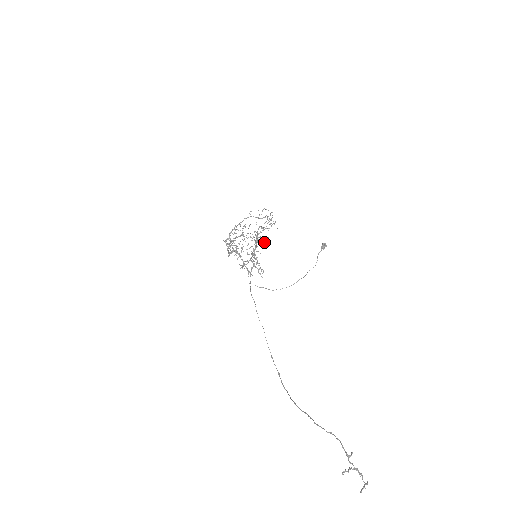
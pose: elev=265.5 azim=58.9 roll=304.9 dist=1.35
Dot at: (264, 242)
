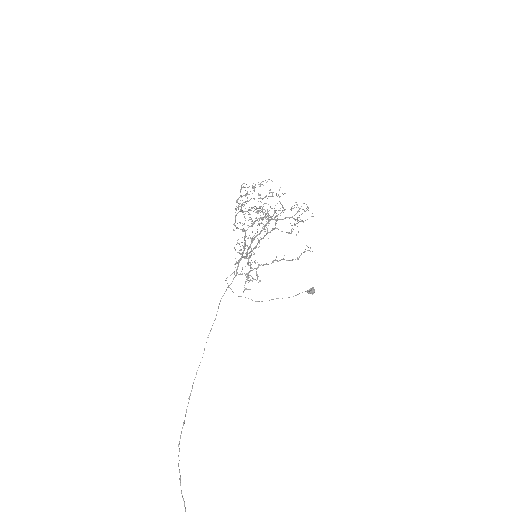
Dot at: (269, 217)
